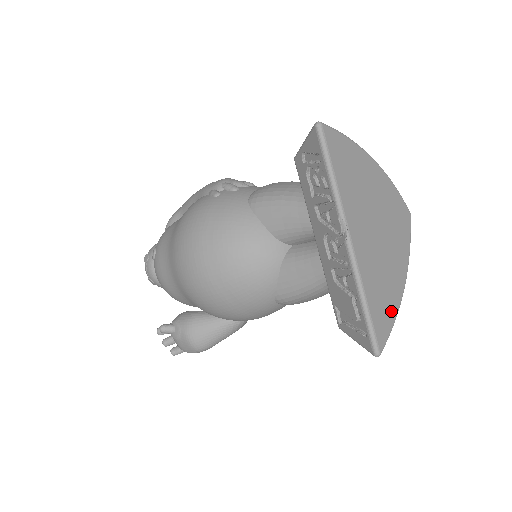
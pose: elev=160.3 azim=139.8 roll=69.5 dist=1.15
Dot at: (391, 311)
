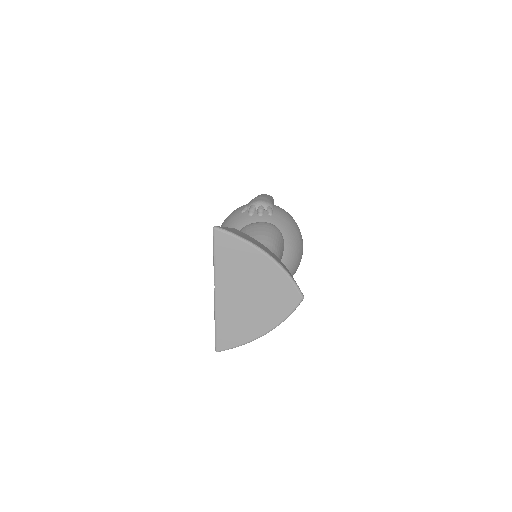
Dot at: (240, 339)
